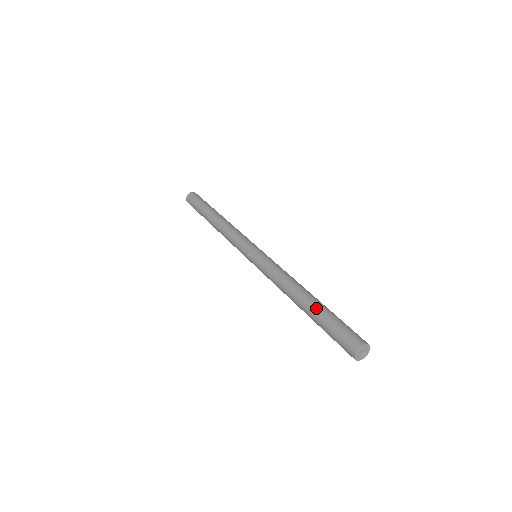
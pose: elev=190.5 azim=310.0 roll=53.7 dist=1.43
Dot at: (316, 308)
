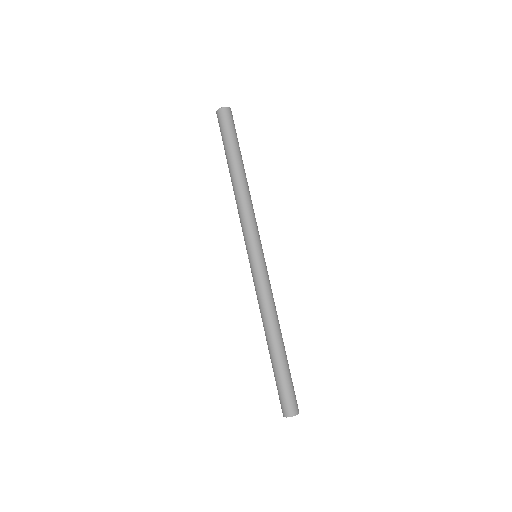
Dot at: (274, 361)
